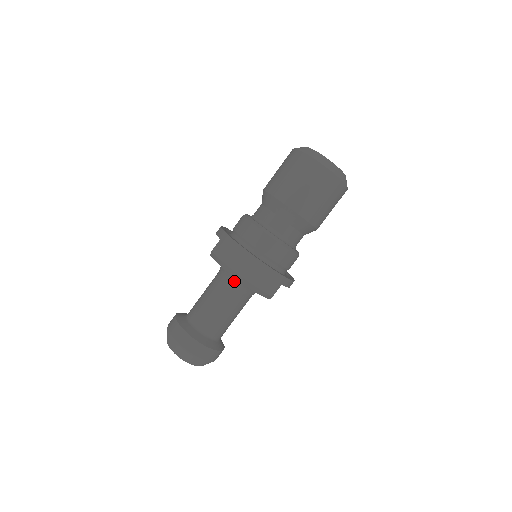
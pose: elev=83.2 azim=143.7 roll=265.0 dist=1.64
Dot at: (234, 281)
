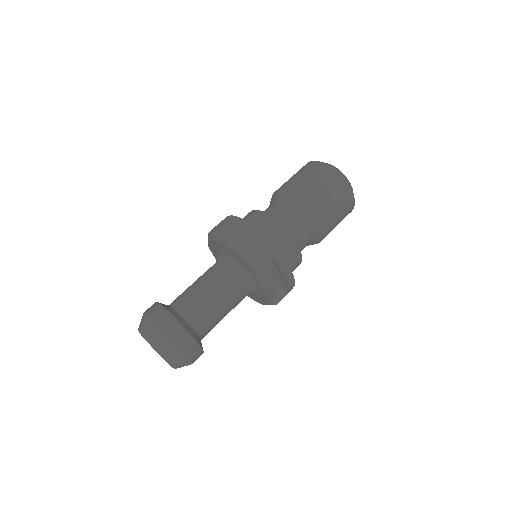
Dot at: (223, 260)
